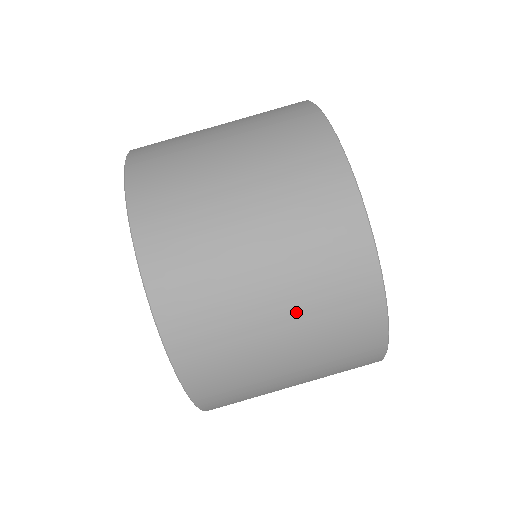
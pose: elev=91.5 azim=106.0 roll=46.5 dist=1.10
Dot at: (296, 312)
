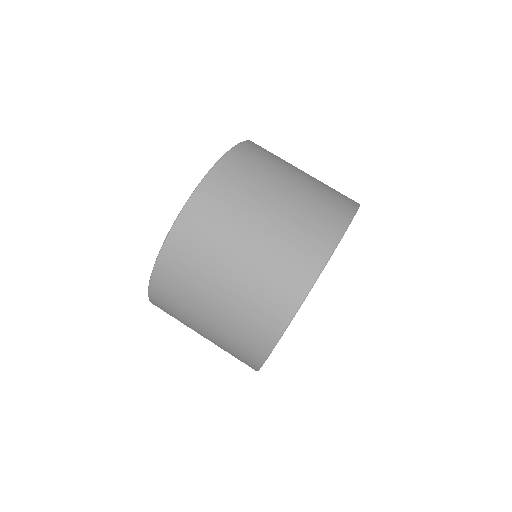
Dot at: (298, 196)
